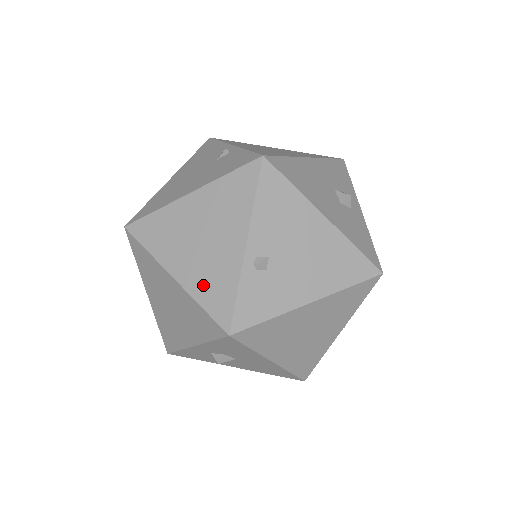
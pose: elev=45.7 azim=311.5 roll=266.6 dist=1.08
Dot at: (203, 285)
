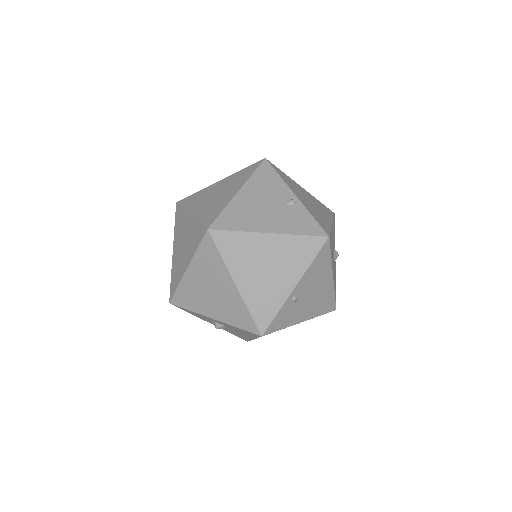
Dot at: (256, 299)
